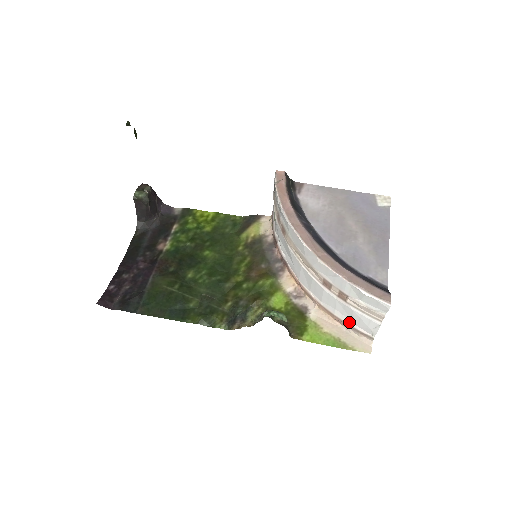
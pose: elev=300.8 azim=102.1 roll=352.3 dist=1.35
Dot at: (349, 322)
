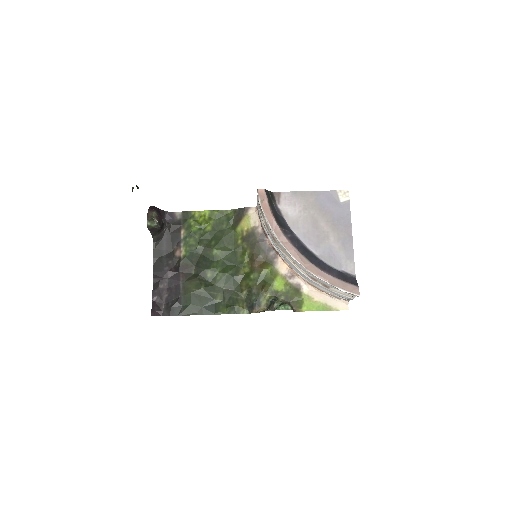
Dot at: (331, 293)
